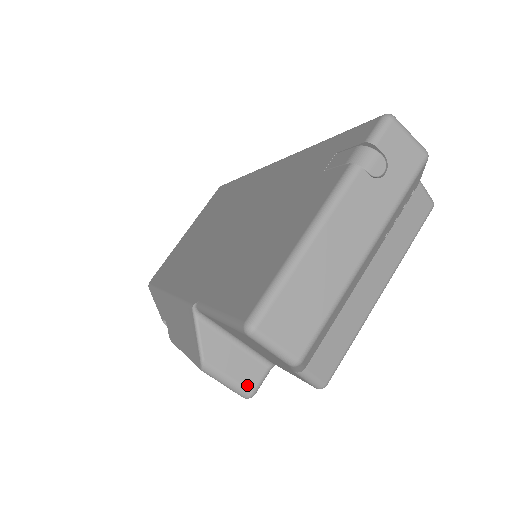
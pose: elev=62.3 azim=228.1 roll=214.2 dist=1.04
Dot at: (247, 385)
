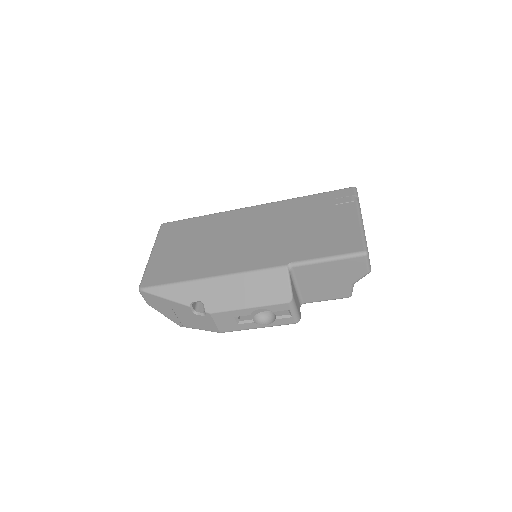
Dot at: (299, 313)
